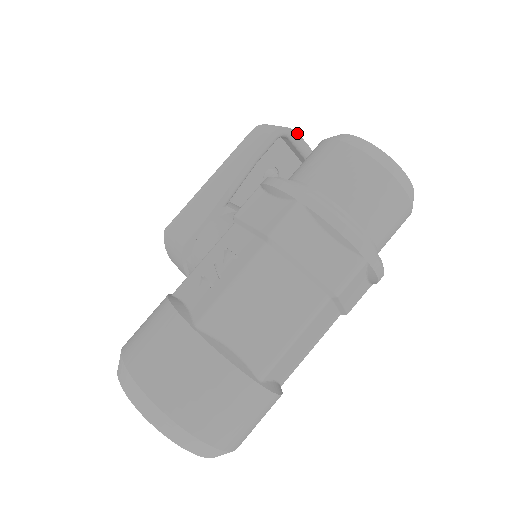
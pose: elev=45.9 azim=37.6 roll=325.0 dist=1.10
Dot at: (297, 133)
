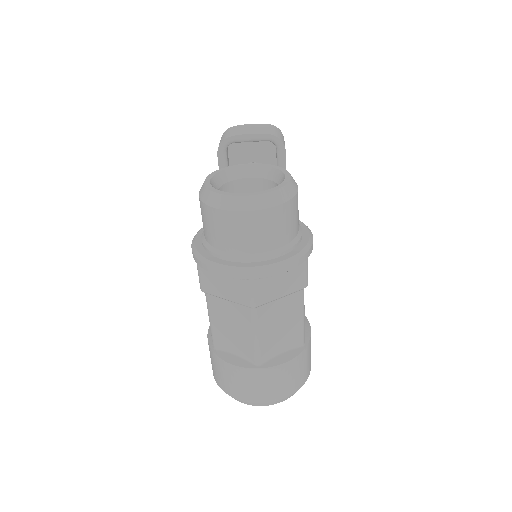
Dot at: (234, 136)
